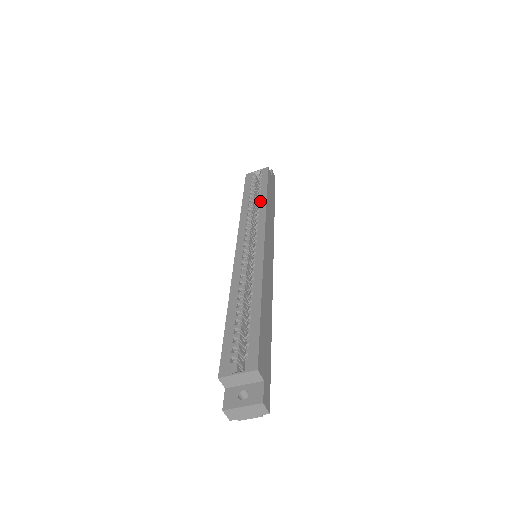
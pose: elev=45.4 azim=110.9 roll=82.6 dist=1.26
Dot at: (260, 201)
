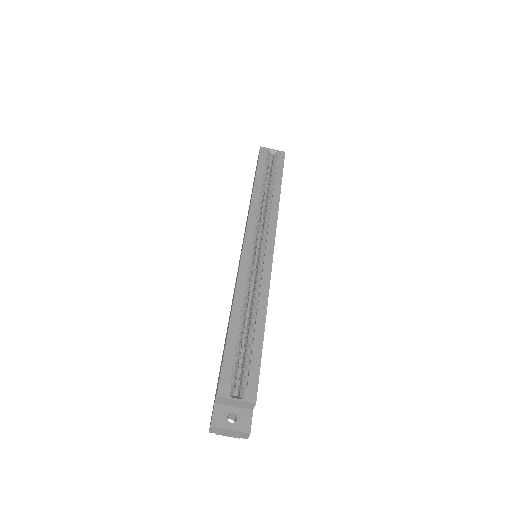
Dot at: (273, 195)
